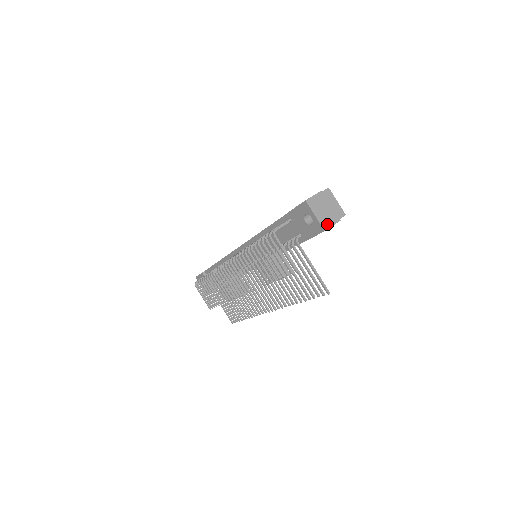
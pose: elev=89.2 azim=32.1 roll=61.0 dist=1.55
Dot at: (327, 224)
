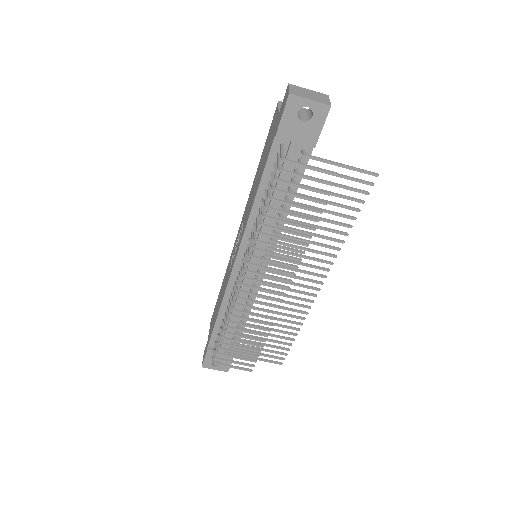
Dot at: (325, 101)
